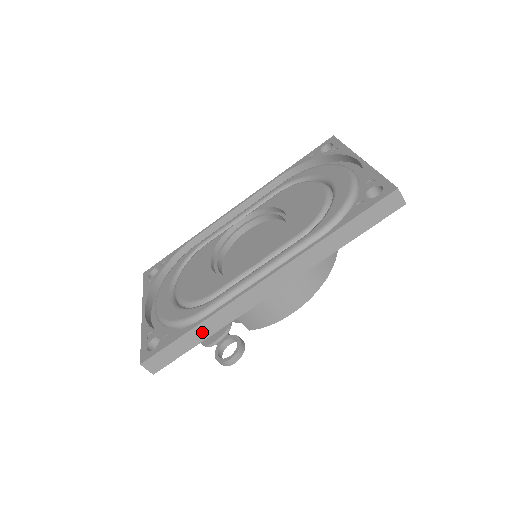
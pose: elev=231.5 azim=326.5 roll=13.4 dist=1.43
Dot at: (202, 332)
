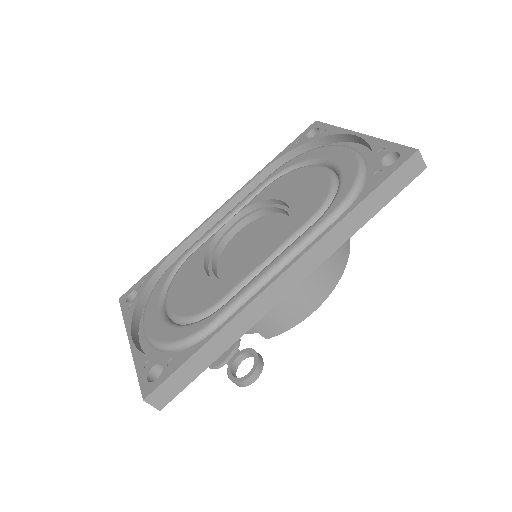
Dot at: (216, 347)
